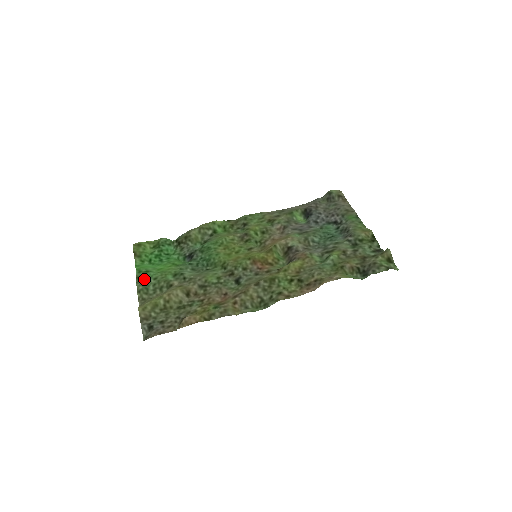
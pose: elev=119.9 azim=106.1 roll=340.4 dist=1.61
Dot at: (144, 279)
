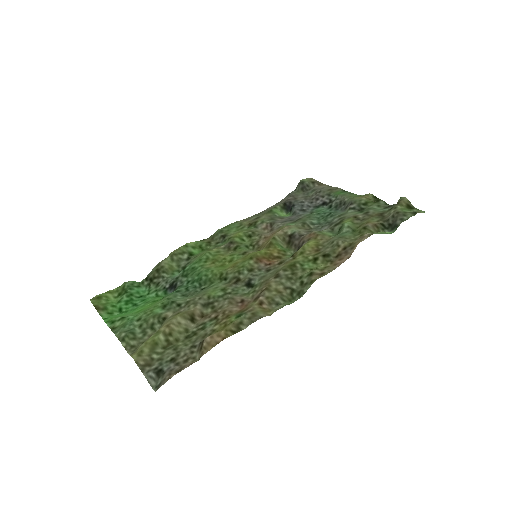
Dot at: (123, 325)
